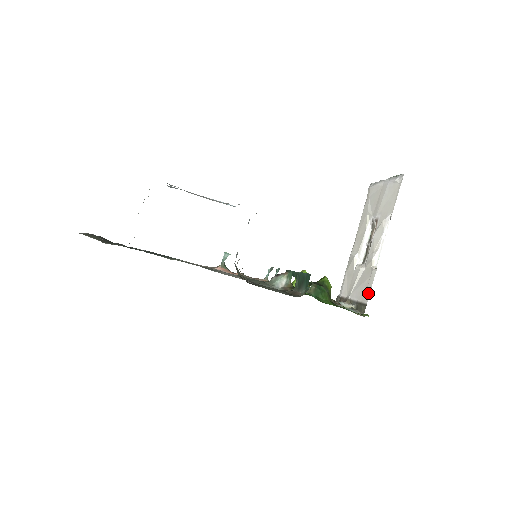
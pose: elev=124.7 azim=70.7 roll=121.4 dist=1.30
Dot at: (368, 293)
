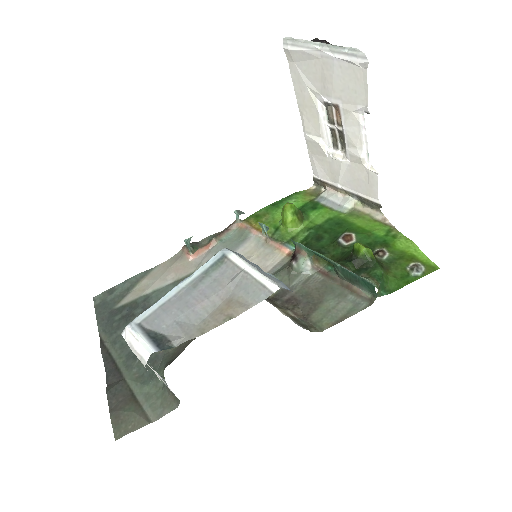
Dot at: (375, 193)
